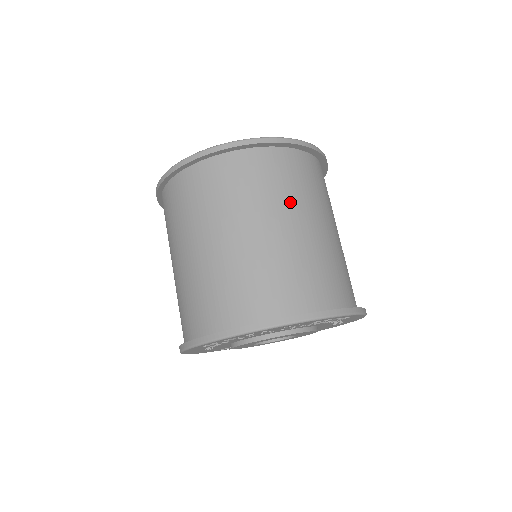
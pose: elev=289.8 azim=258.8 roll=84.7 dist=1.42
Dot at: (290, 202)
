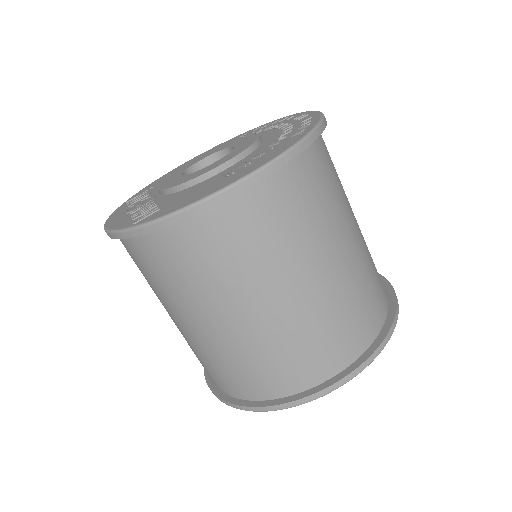
Dot at: (302, 248)
